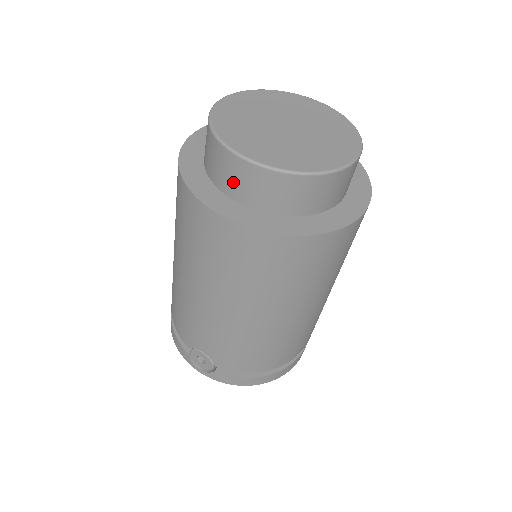
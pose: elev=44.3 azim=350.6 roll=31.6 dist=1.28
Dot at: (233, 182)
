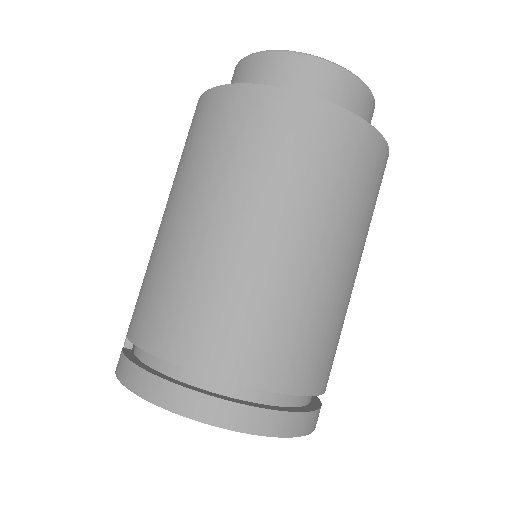
Dot at: occluded
